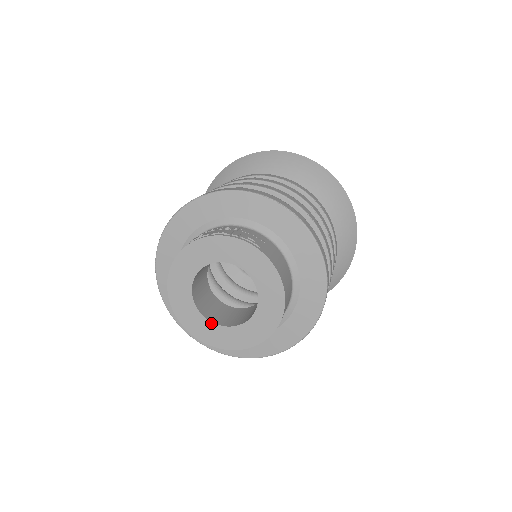
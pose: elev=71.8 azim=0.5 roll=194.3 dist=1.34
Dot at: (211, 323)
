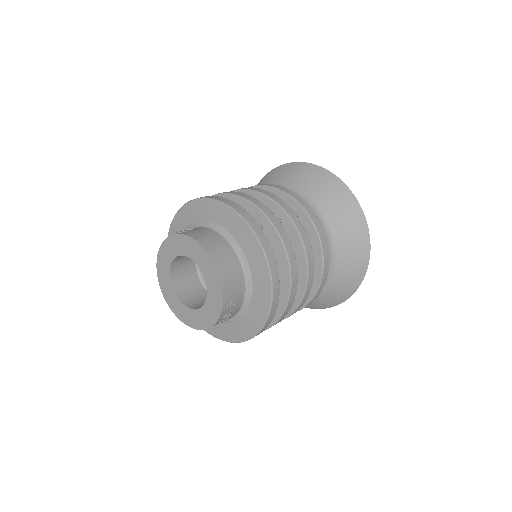
Dot at: (196, 311)
